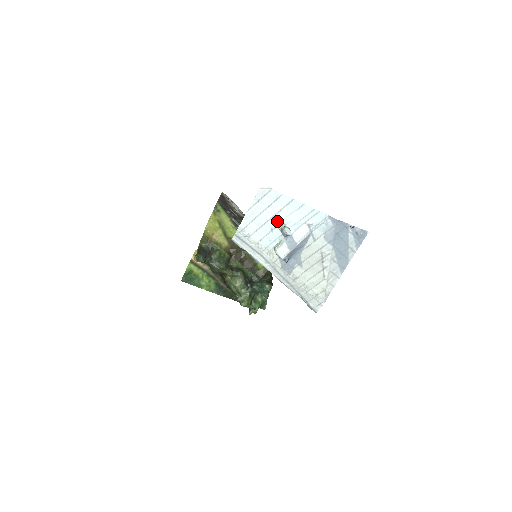
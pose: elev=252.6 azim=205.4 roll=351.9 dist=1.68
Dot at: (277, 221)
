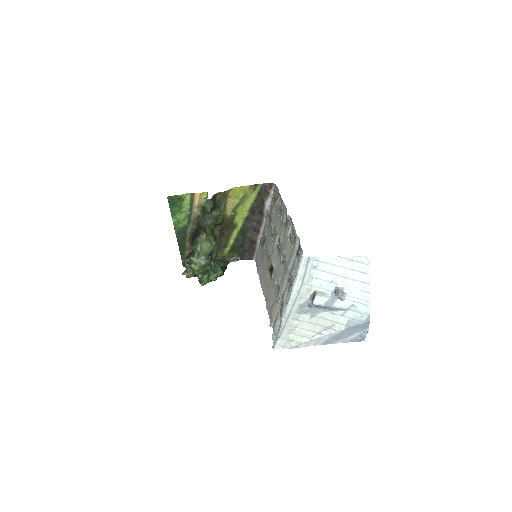
Dot at: (343, 282)
